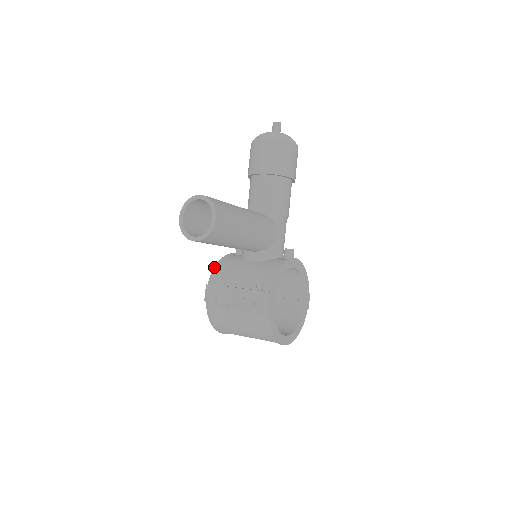
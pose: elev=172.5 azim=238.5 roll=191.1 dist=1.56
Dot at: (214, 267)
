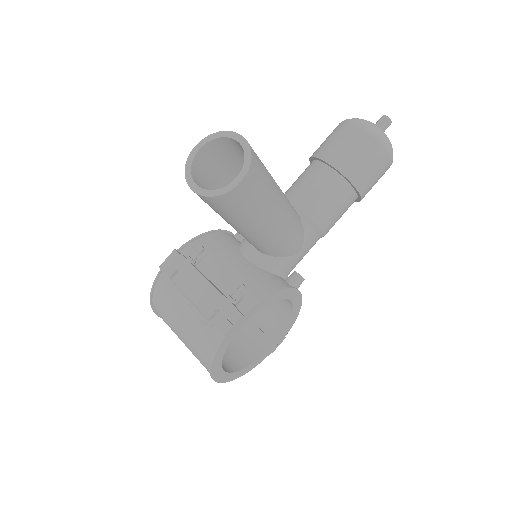
Dot at: (199, 235)
